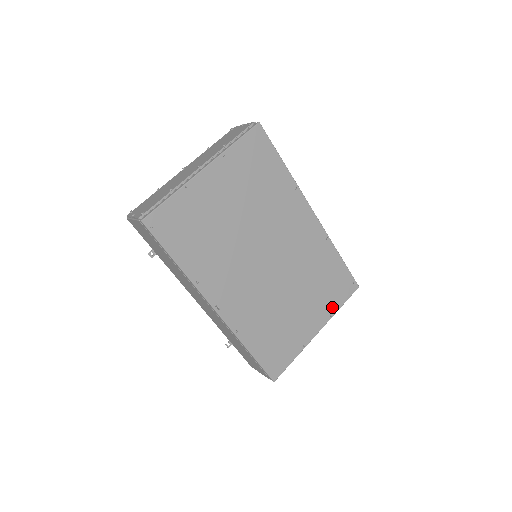
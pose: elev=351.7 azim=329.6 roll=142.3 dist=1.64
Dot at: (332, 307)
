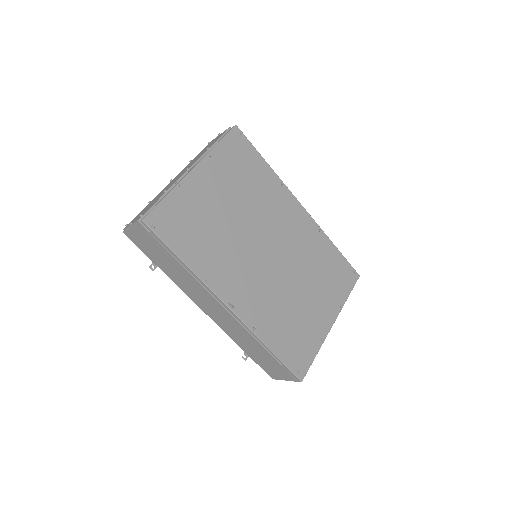
Dot at: (340, 298)
